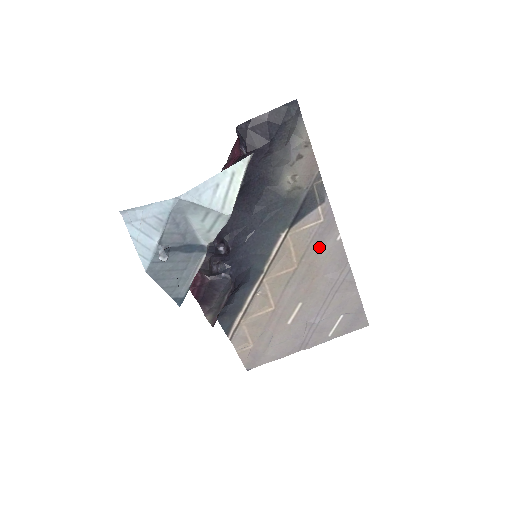
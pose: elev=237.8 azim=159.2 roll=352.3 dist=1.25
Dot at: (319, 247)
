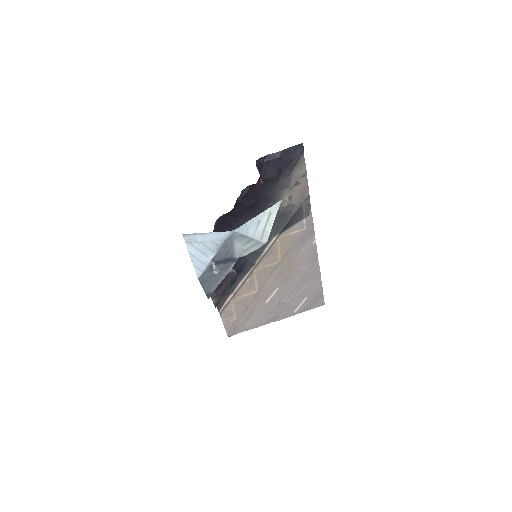
Dot at: (299, 248)
